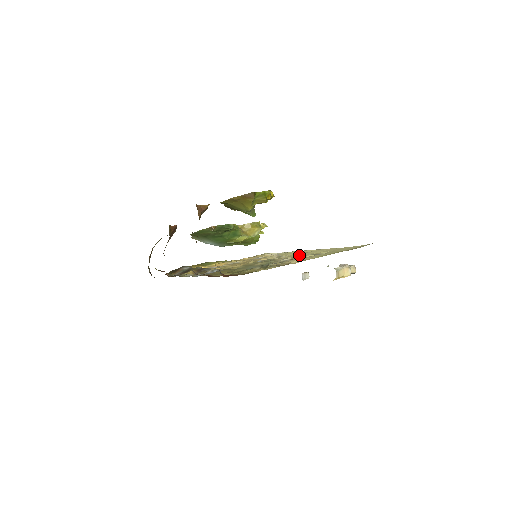
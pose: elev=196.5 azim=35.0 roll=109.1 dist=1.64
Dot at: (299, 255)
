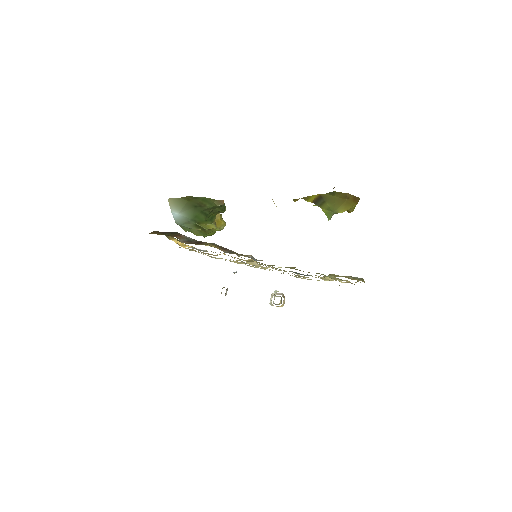
Dot at: occluded
